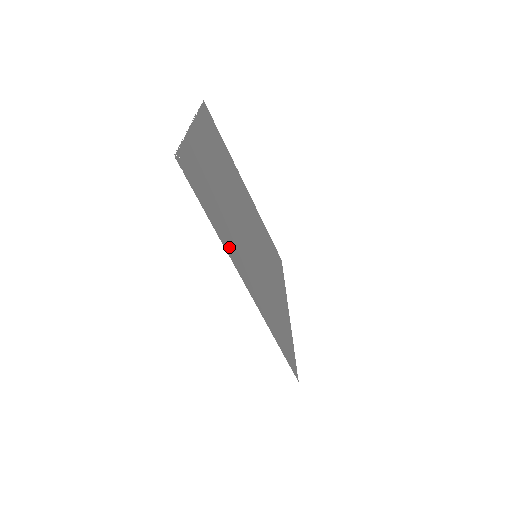
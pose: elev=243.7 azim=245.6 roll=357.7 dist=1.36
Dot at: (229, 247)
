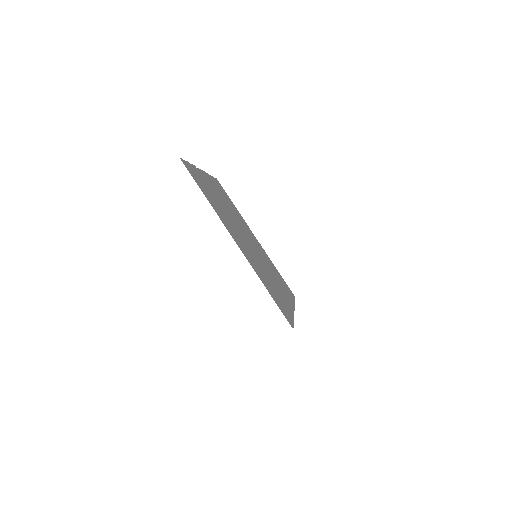
Dot at: (223, 220)
